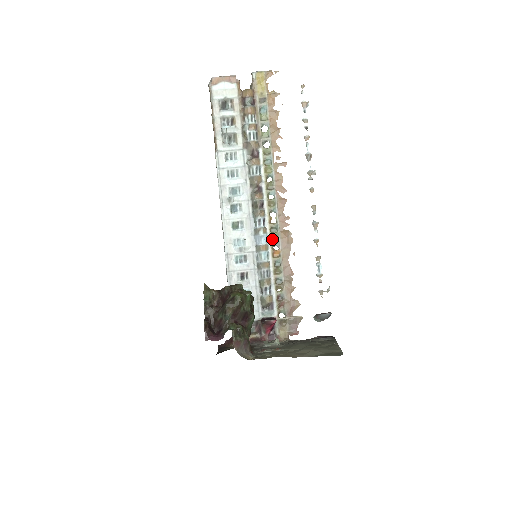
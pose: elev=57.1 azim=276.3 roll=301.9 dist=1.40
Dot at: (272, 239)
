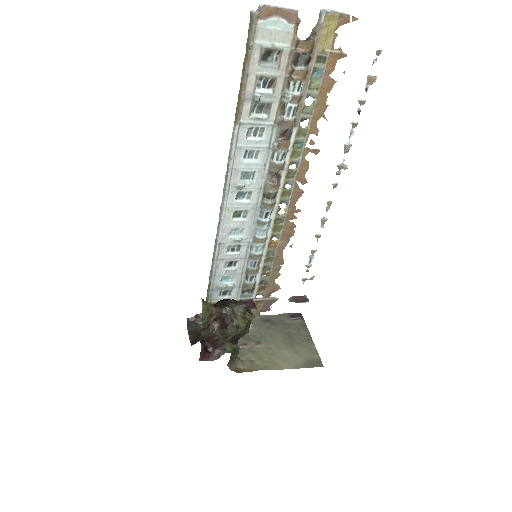
Dot at: (273, 230)
